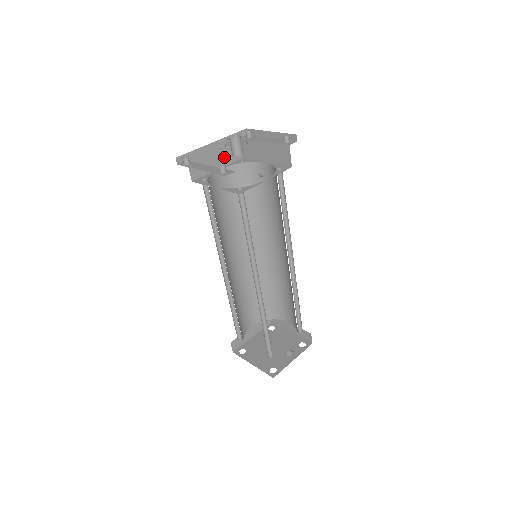
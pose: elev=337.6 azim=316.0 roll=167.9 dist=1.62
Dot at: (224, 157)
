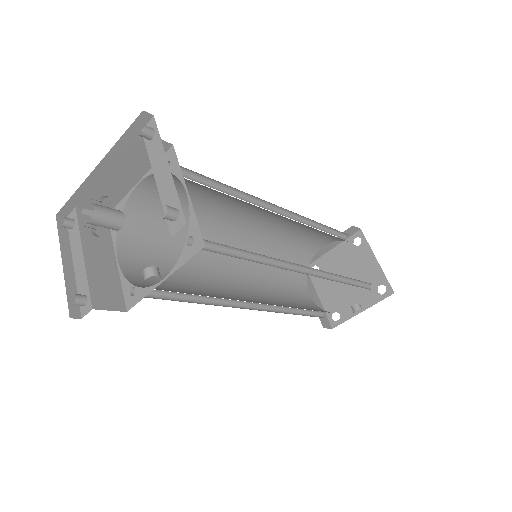
Dot at: (134, 166)
